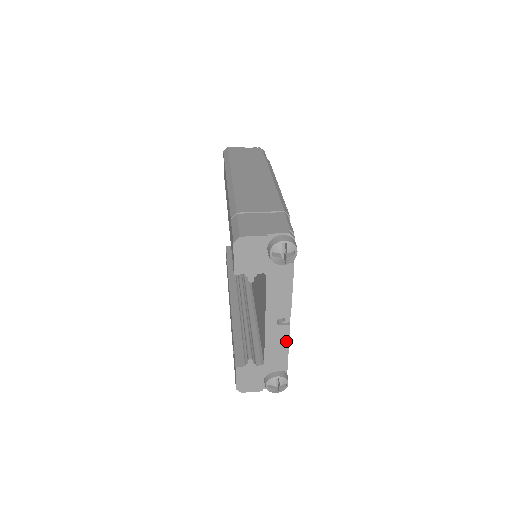
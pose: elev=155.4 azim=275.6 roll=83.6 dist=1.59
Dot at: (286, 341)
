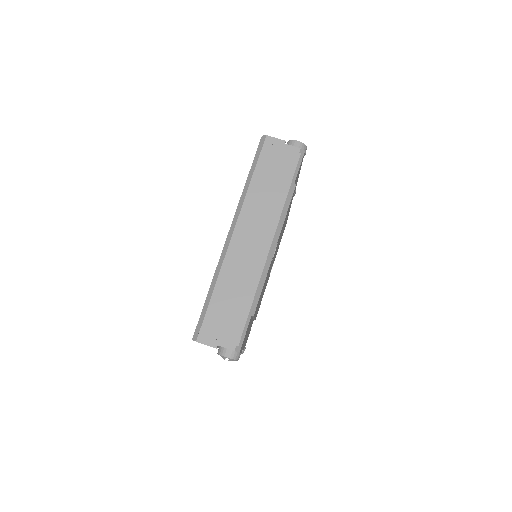
Dot at: occluded
